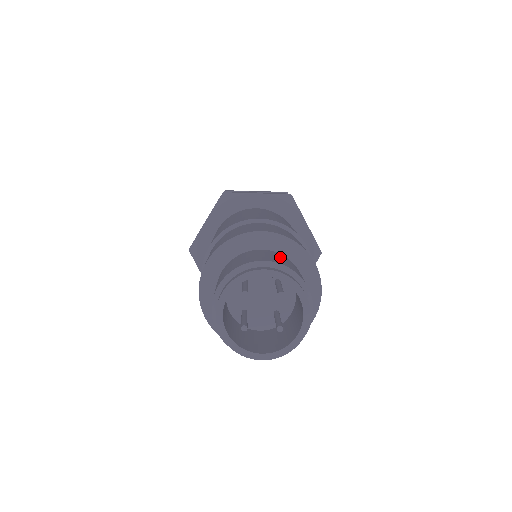
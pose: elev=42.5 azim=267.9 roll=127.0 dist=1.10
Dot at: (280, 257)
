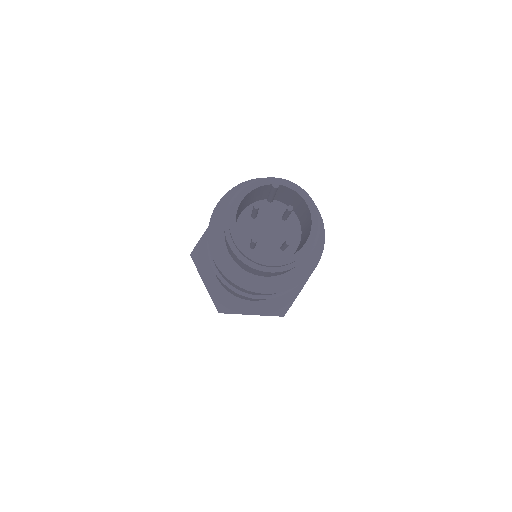
Dot at: occluded
